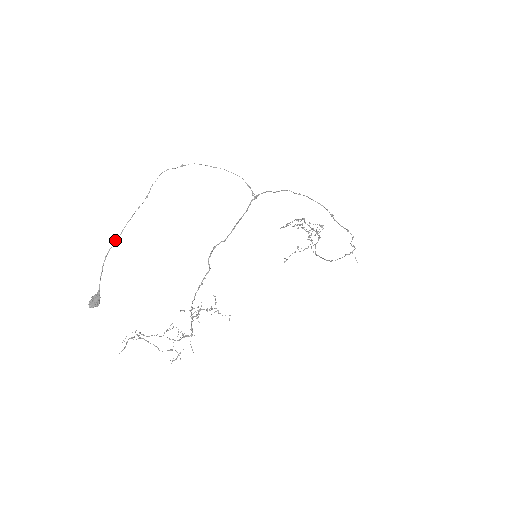
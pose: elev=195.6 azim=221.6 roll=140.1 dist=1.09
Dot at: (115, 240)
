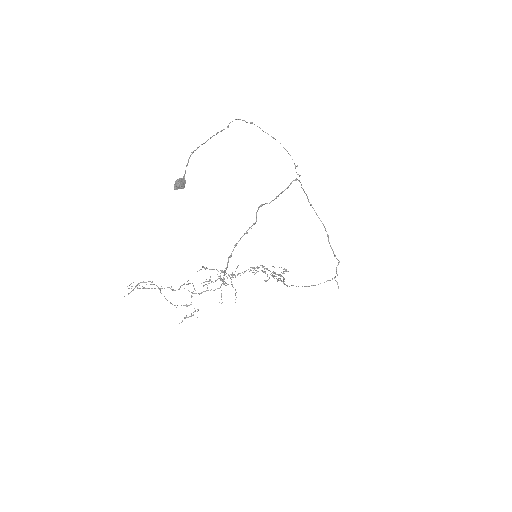
Dot at: (203, 143)
